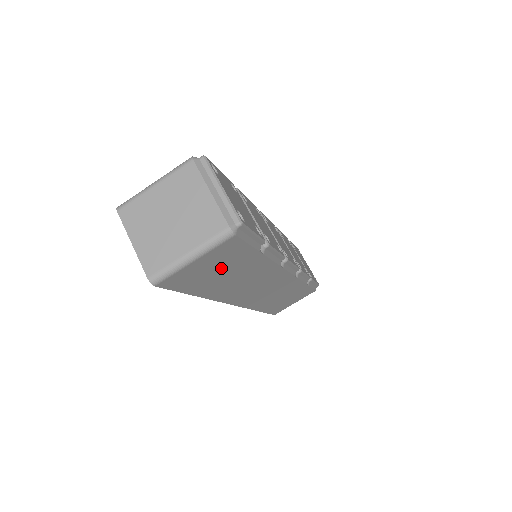
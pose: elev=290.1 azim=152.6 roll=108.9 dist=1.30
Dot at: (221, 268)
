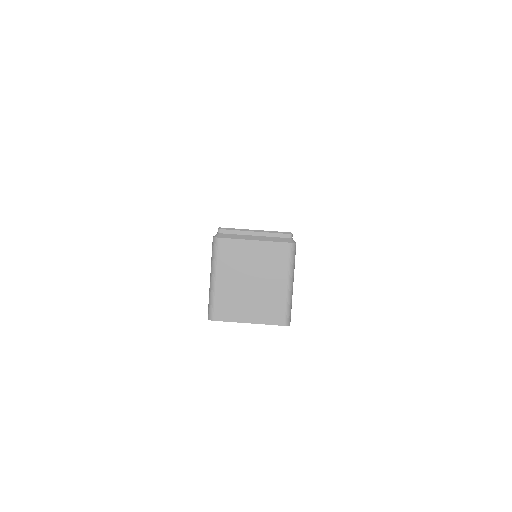
Dot at: occluded
